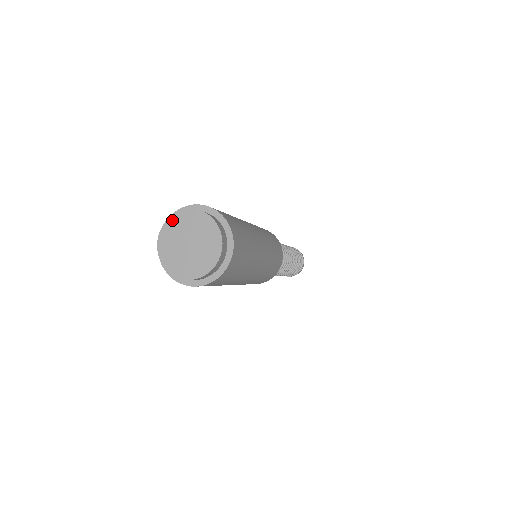
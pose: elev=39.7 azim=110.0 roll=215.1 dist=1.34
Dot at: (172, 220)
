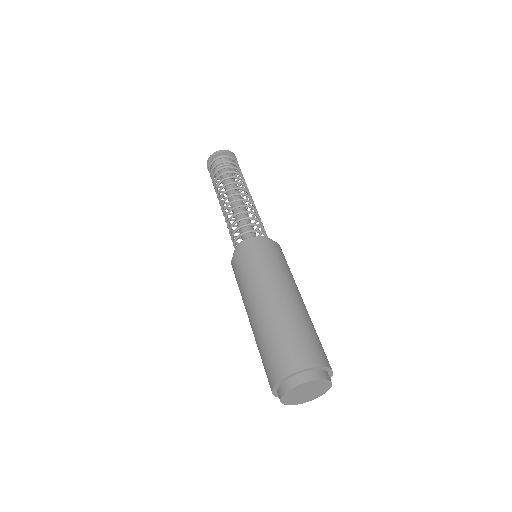
Dot at: (308, 383)
